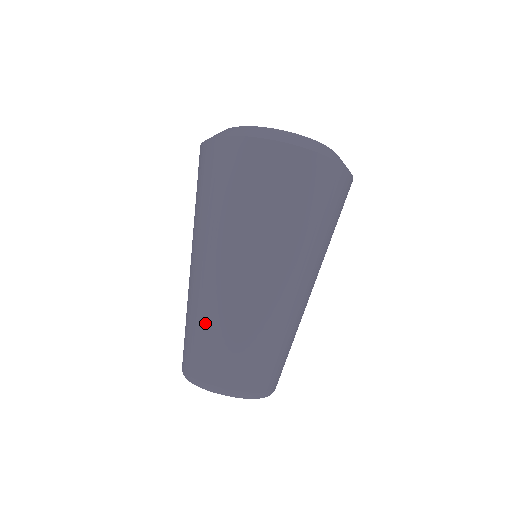
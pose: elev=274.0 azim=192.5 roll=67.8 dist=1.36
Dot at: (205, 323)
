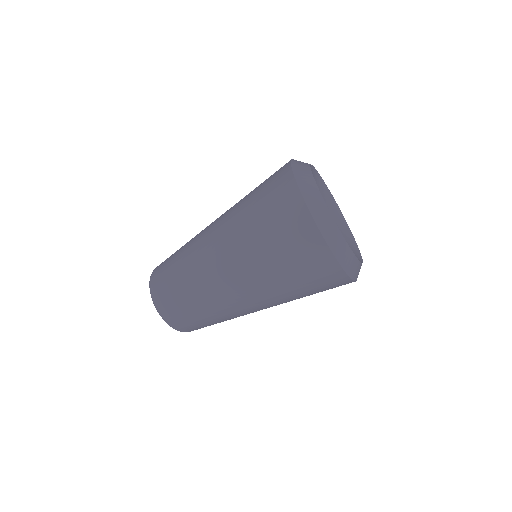
Dot at: (188, 285)
